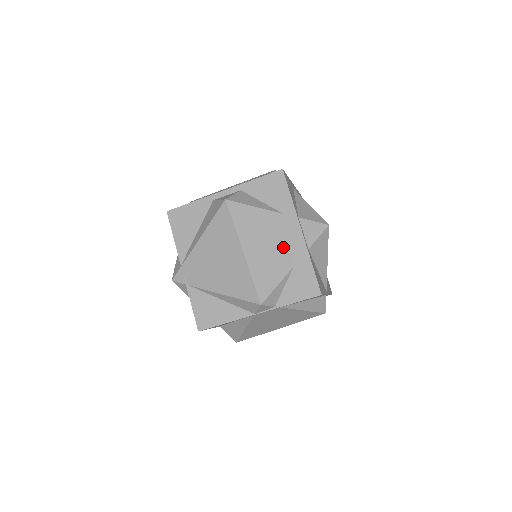
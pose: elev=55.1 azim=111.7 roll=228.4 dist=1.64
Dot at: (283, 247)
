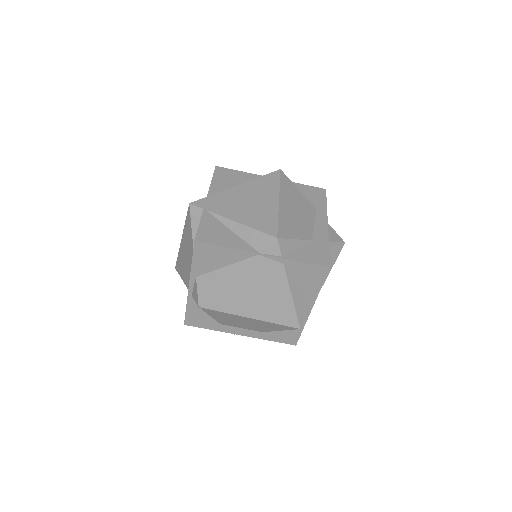
Dot at: (309, 224)
